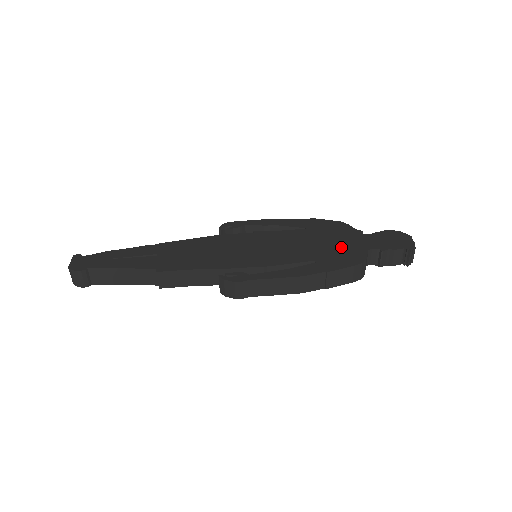
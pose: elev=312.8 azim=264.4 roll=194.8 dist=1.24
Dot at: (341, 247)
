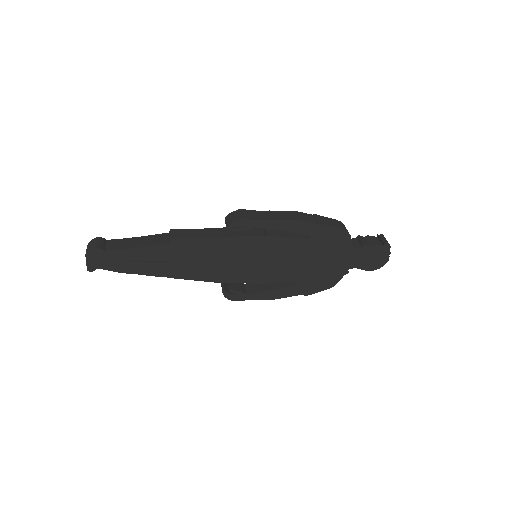
Dot at: occluded
